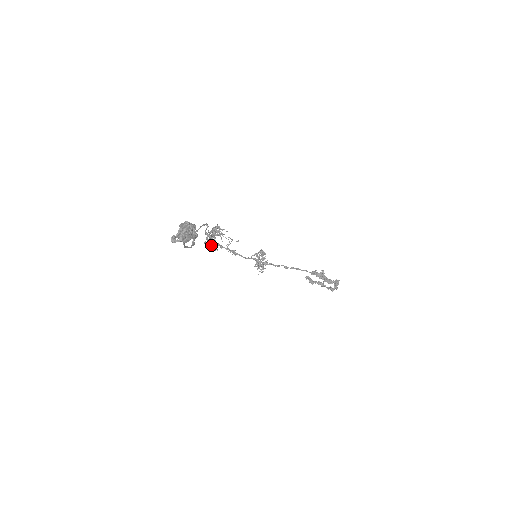
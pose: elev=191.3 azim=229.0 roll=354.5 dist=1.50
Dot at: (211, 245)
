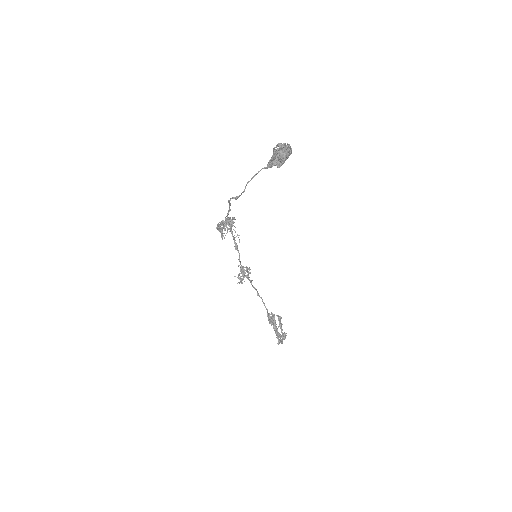
Dot at: occluded
